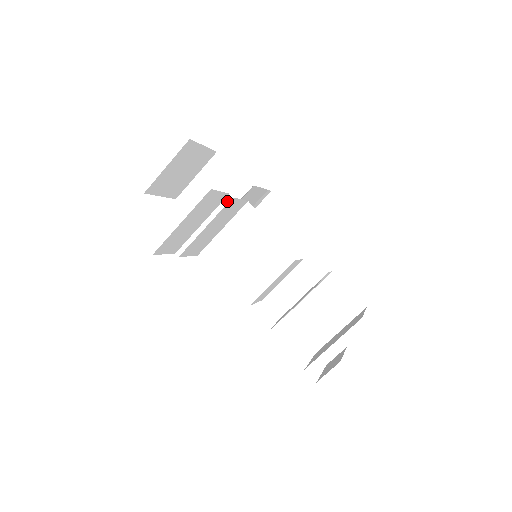
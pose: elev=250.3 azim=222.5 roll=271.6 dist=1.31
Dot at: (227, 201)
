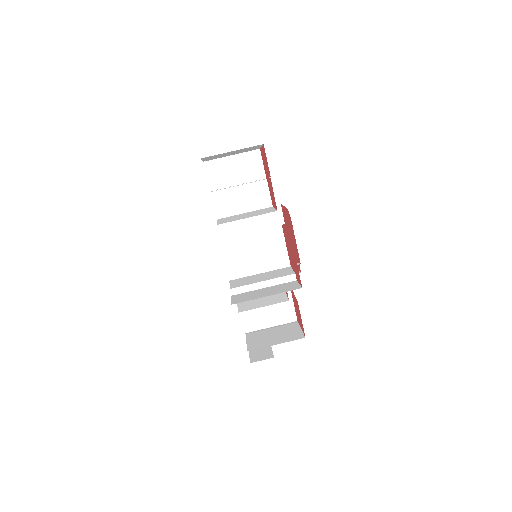
Dot at: (279, 224)
